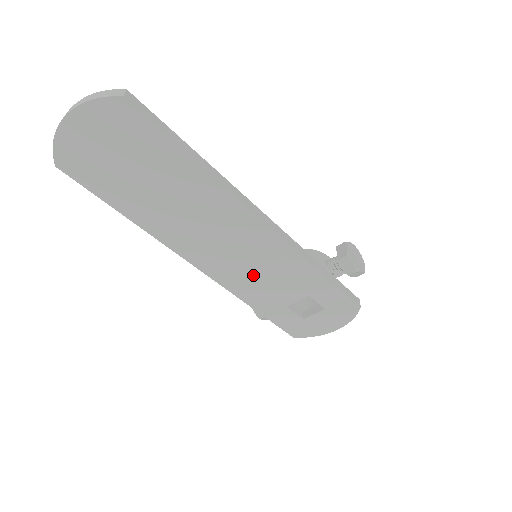
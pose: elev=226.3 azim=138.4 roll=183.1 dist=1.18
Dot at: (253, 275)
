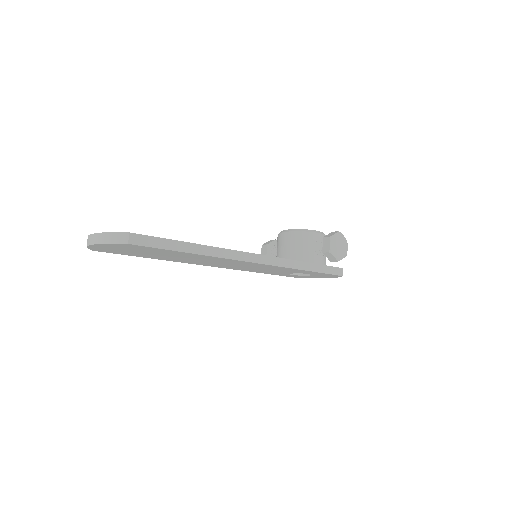
Dot at: (255, 269)
